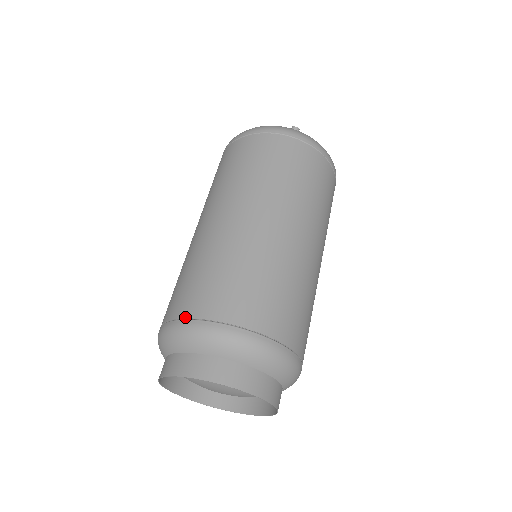
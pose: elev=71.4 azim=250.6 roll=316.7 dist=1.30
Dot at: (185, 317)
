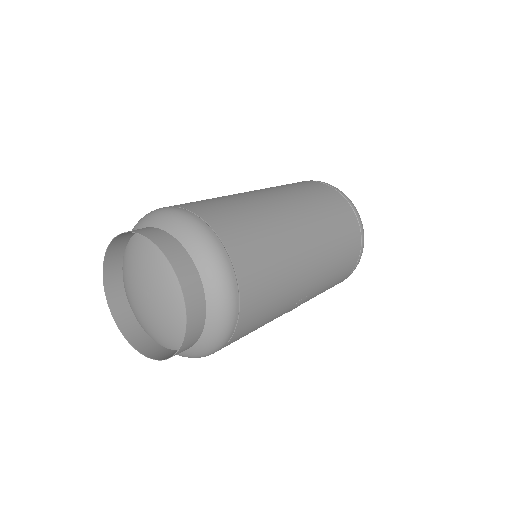
Dot at: (172, 206)
